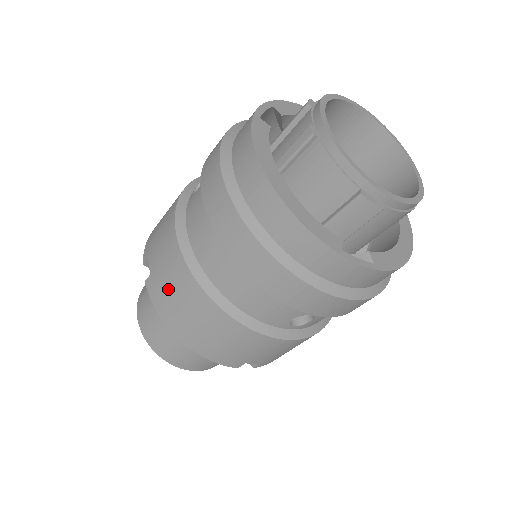
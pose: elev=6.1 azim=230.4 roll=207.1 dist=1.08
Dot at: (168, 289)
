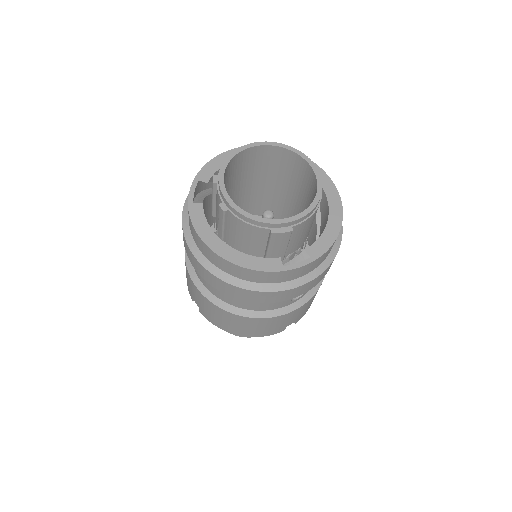
Dot at: (212, 315)
